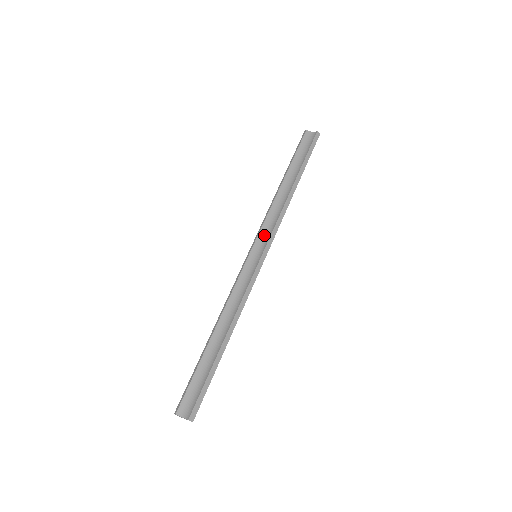
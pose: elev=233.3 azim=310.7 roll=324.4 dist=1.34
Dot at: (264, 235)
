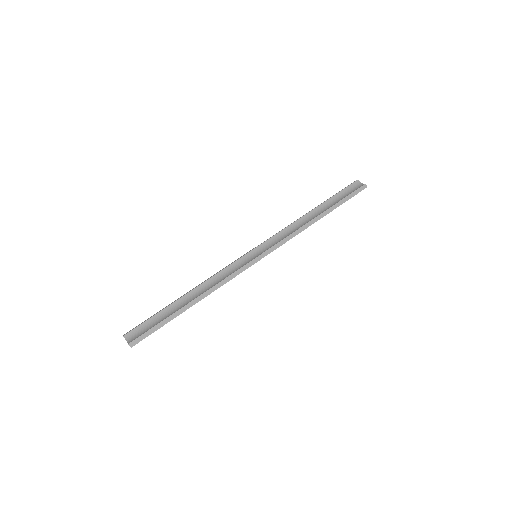
Dot at: (271, 243)
